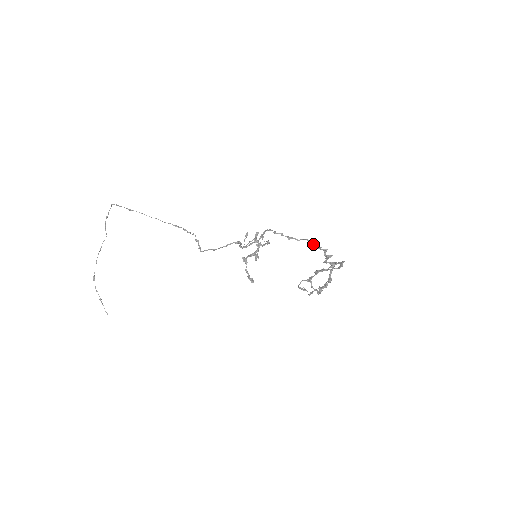
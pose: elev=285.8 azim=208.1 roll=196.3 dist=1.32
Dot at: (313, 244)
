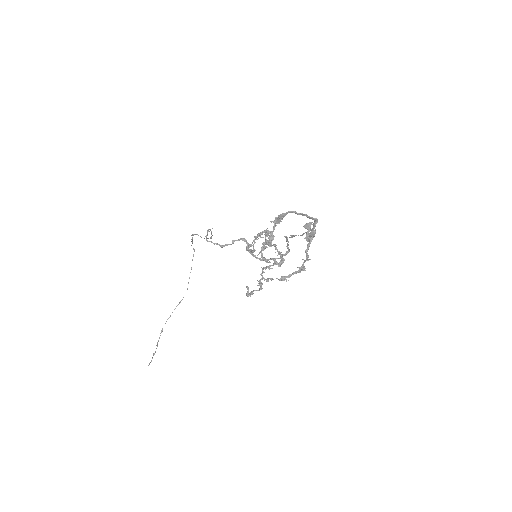
Dot at: (307, 229)
